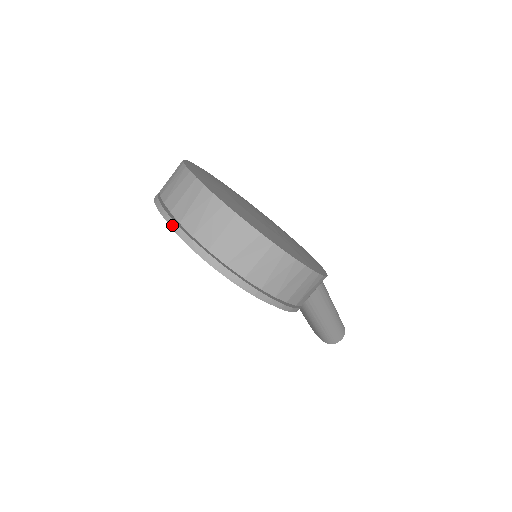
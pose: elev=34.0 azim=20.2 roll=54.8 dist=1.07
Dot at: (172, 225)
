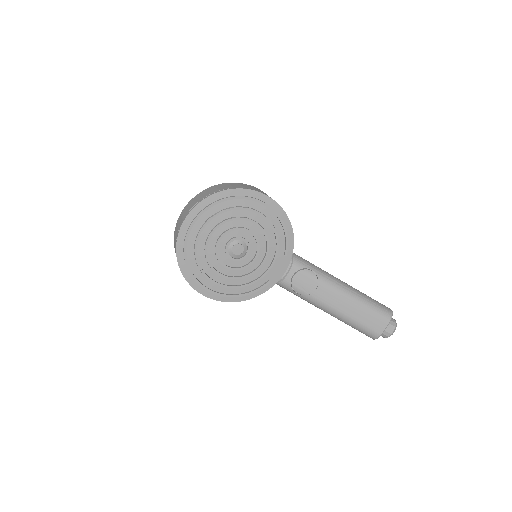
Dot at: (187, 214)
